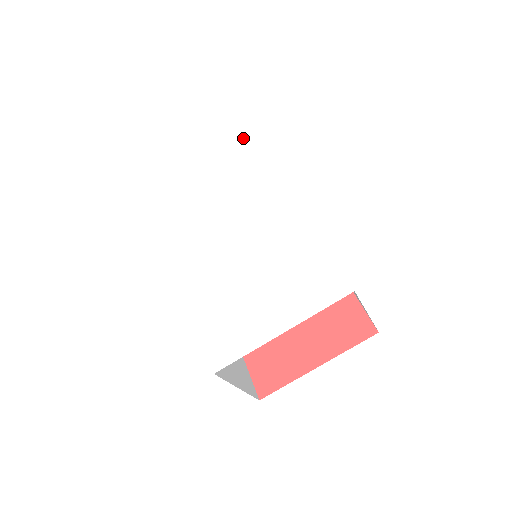
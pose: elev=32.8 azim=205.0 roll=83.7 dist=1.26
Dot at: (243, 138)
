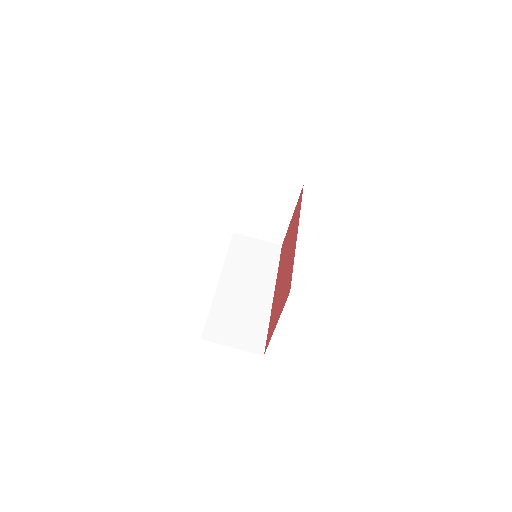
Dot at: (247, 176)
